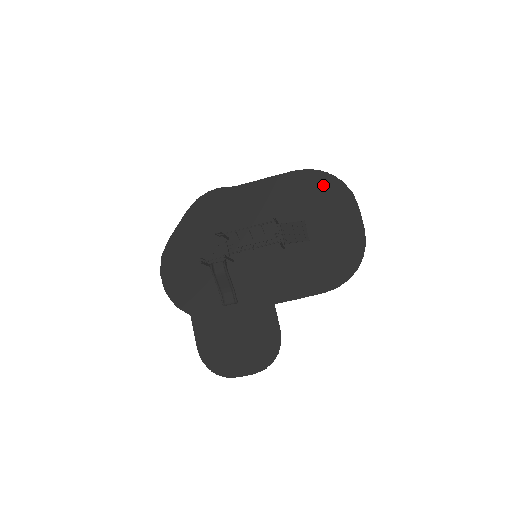
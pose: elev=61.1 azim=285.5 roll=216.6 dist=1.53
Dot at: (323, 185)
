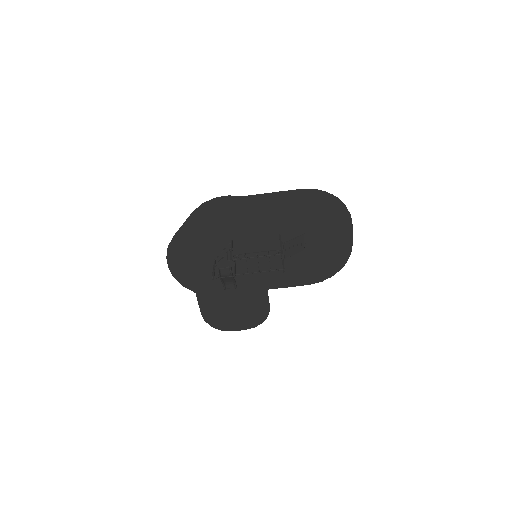
Dot at: (326, 205)
